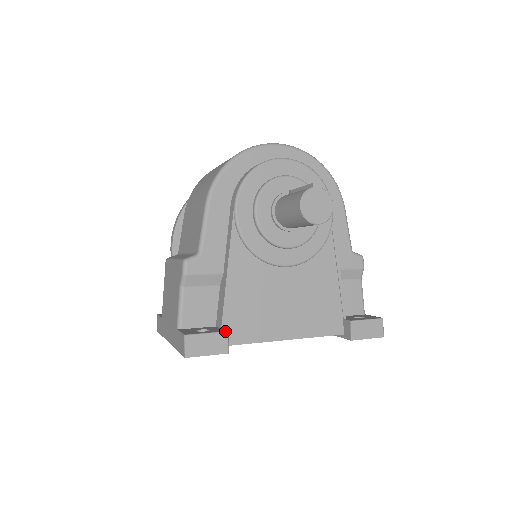
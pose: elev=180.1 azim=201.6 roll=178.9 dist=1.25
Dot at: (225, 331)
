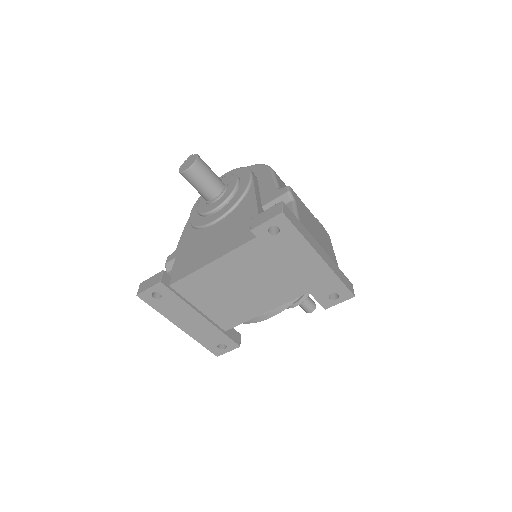
Dot at: (162, 271)
